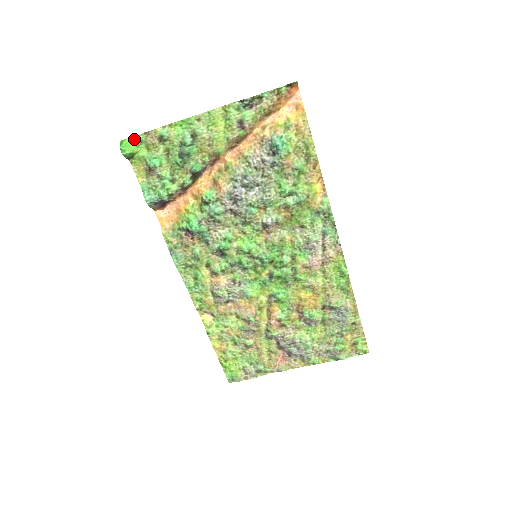
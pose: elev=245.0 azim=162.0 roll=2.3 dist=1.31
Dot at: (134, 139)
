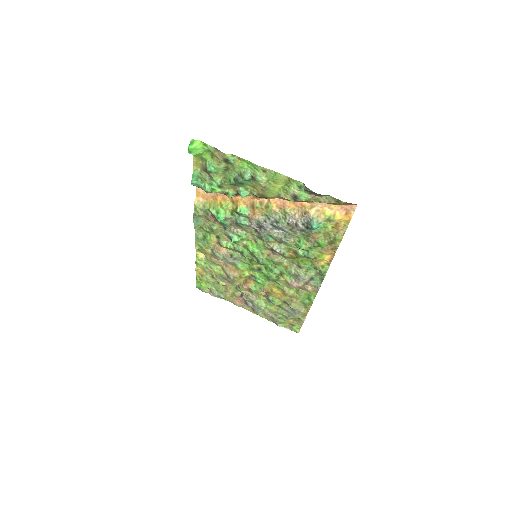
Dot at: (204, 145)
